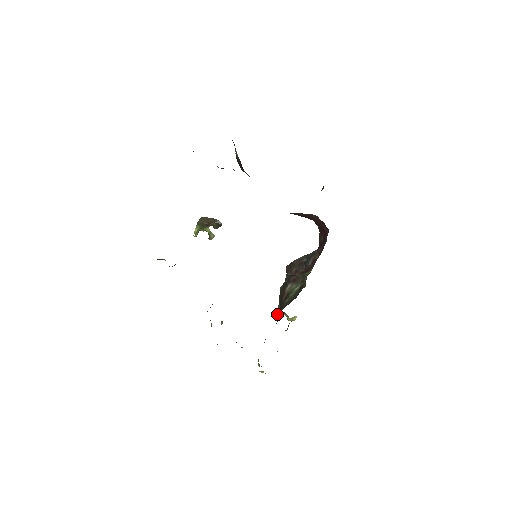
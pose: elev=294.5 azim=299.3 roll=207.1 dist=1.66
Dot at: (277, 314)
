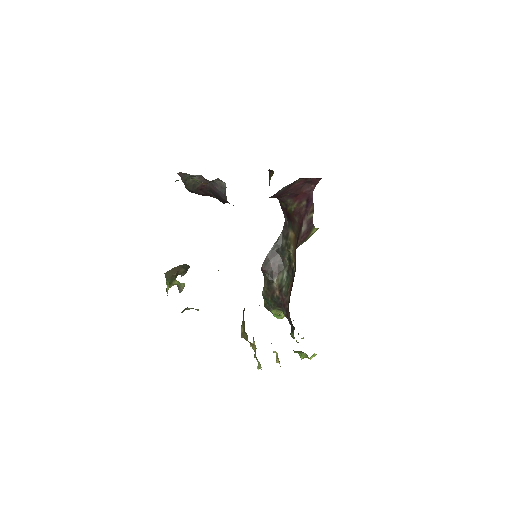
Dot at: (286, 305)
